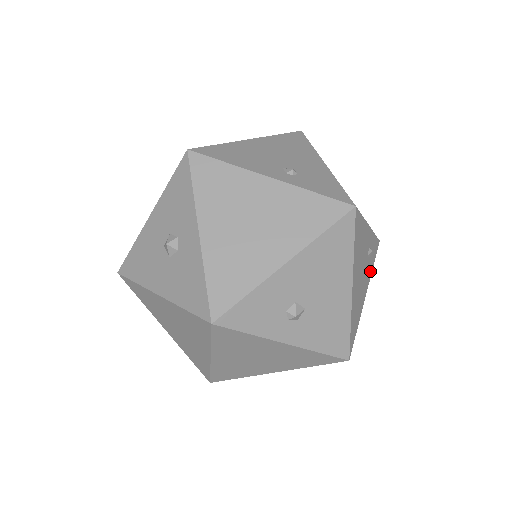
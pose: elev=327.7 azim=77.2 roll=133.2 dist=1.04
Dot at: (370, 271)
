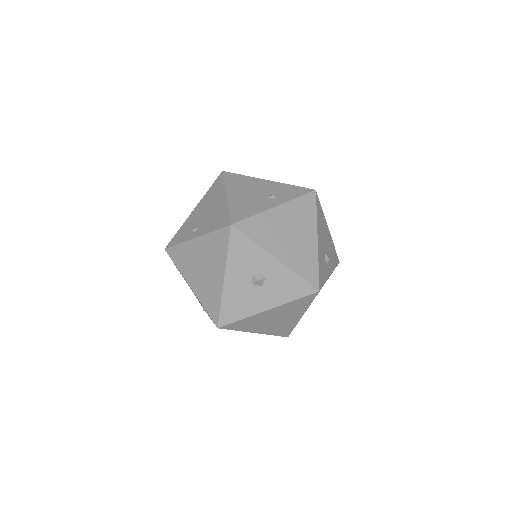
Dot at: occluded
